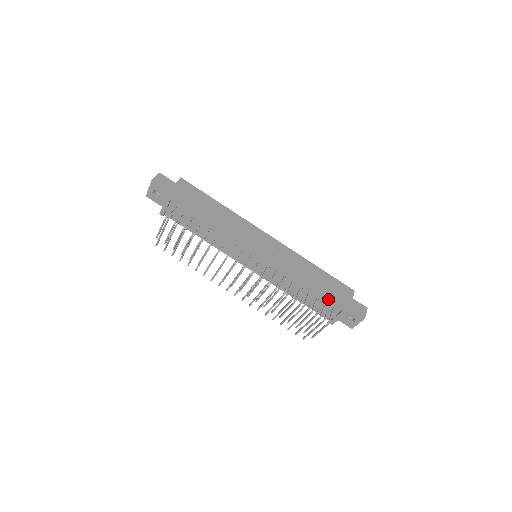
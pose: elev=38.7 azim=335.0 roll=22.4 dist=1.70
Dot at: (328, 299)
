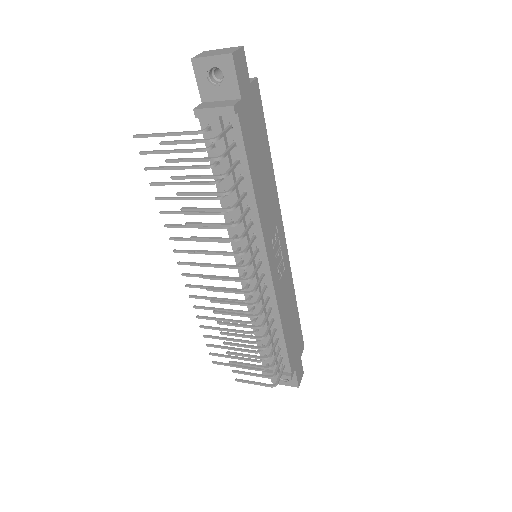
Dot at: (289, 355)
